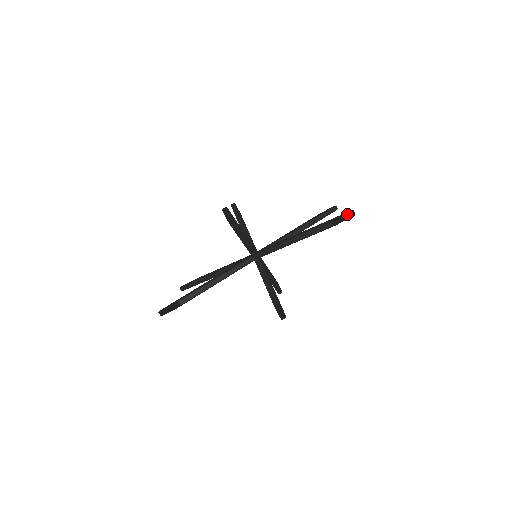
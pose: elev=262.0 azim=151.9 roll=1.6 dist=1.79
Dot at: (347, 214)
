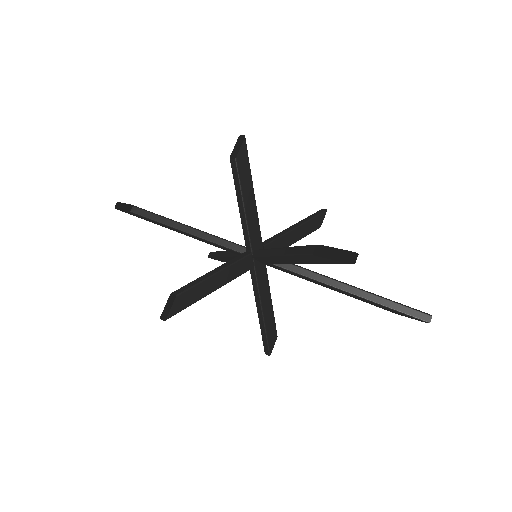
Dot at: (349, 256)
